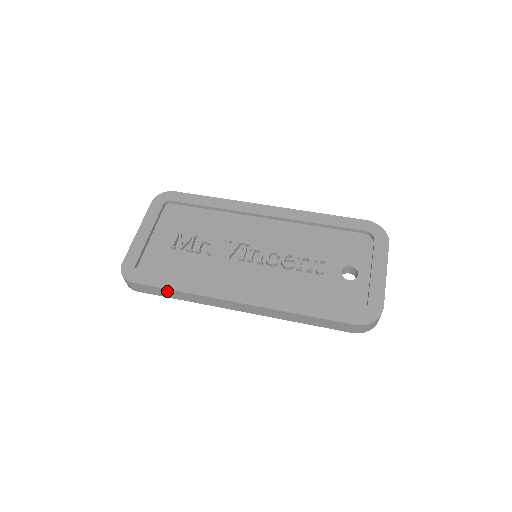
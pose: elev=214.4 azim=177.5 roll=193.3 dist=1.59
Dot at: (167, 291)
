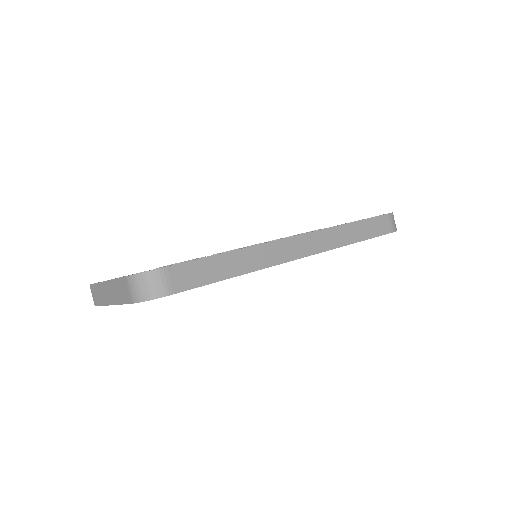
Dot at: (216, 261)
